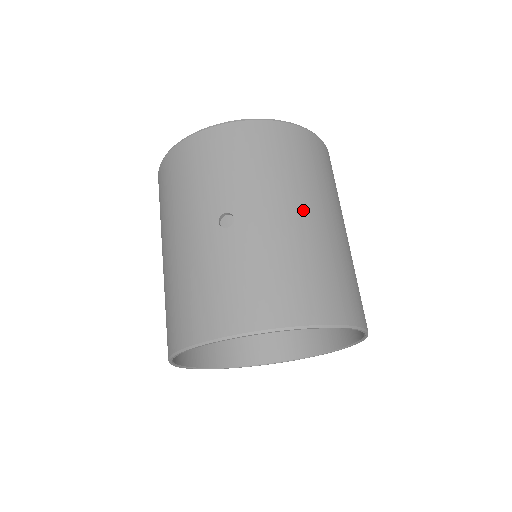
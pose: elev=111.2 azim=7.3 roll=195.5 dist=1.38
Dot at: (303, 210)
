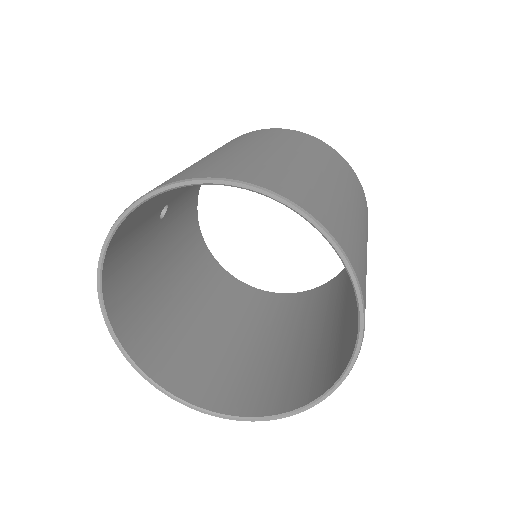
Dot at: occluded
